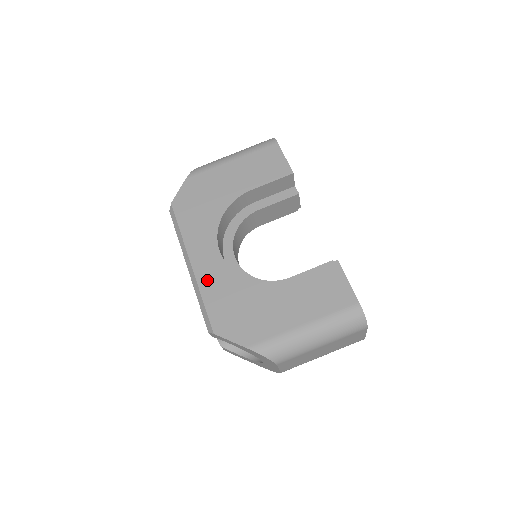
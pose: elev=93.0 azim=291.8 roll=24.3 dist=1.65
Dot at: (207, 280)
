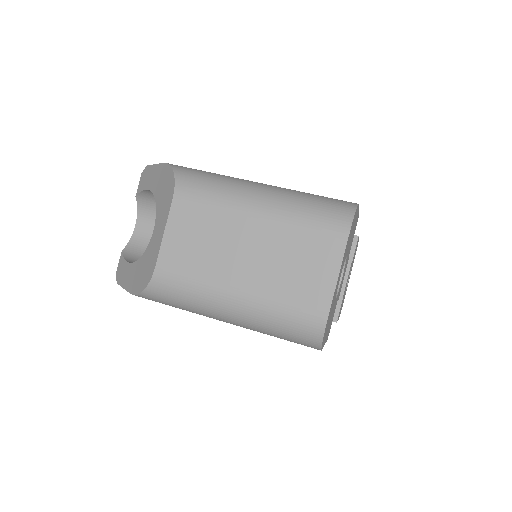
Dot at: occluded
